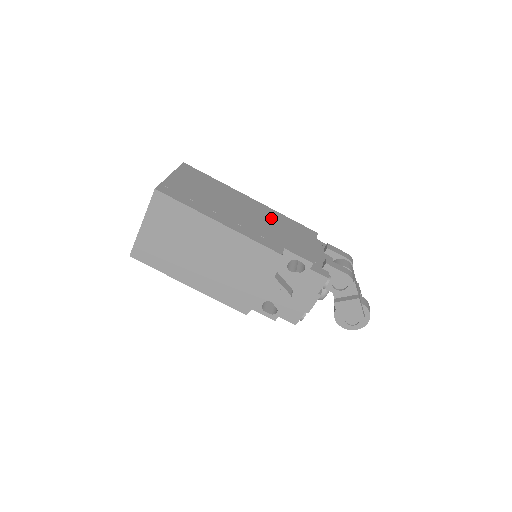
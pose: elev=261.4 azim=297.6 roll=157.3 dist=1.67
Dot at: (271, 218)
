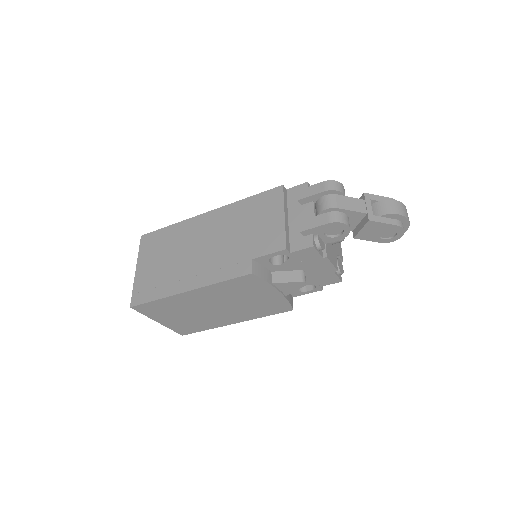
Dot at: (230, 222)
